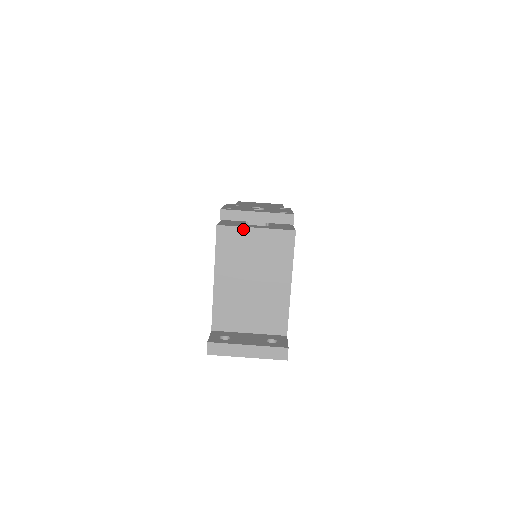
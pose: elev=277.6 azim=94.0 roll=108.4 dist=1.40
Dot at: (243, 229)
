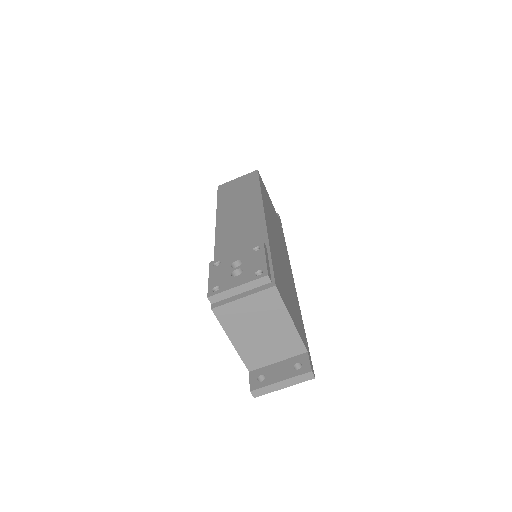
Dot at: (233, 303)
